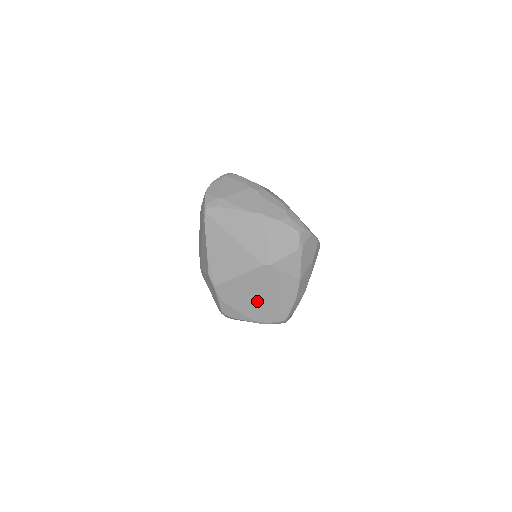
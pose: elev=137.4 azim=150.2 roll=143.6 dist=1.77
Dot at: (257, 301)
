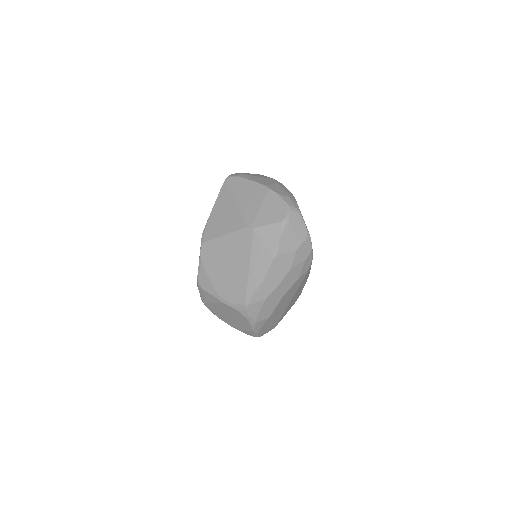
Dot at: (229, 271)
